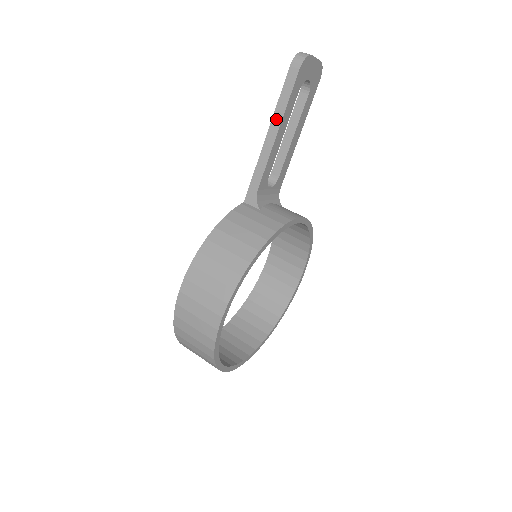
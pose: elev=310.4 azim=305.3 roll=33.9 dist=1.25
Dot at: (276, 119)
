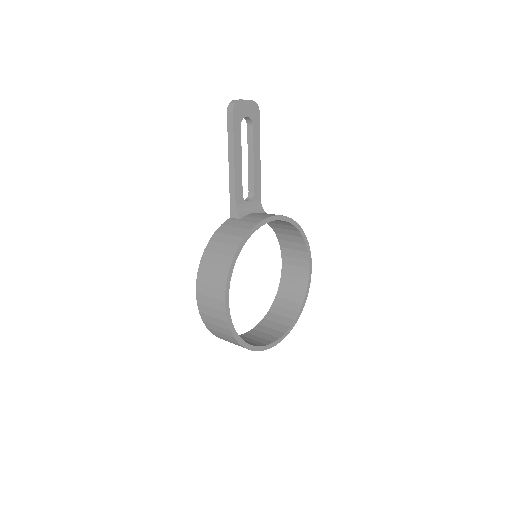
Dot at: (230, 151)
